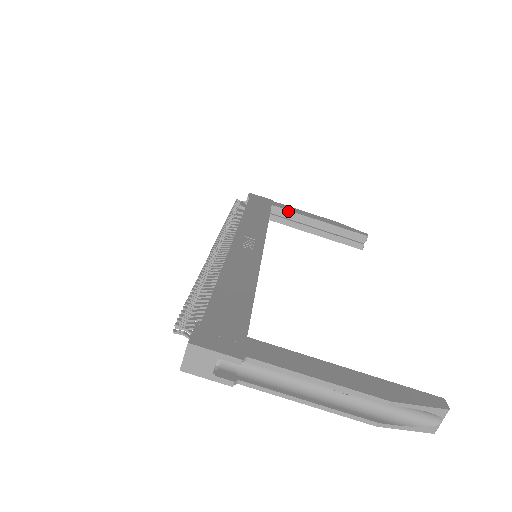
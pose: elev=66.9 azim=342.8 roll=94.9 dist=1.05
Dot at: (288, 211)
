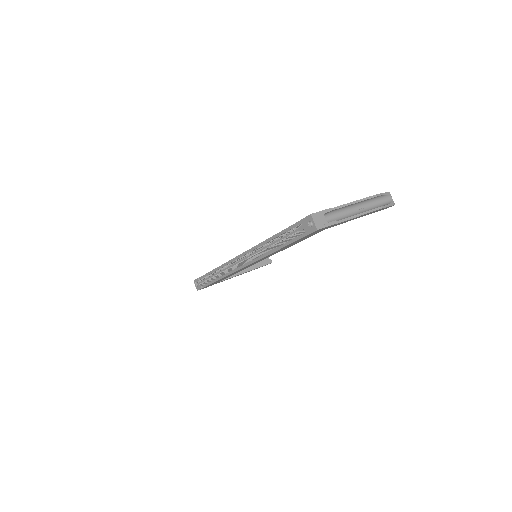
Dot at: occluded
